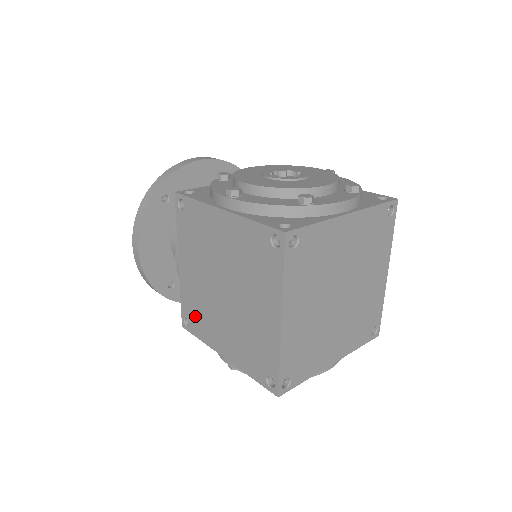
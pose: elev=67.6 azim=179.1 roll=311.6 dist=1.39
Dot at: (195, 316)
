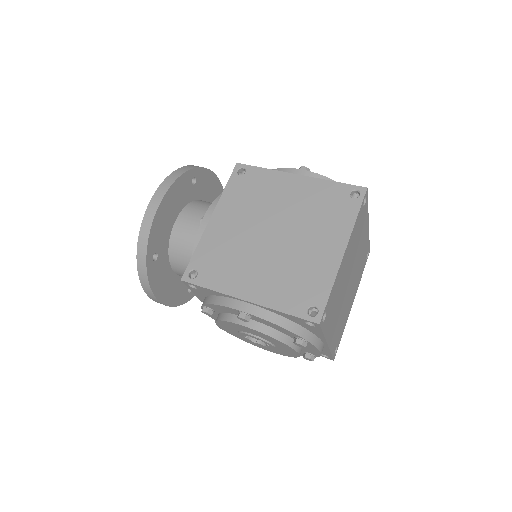
Dot at: (213, 265)
